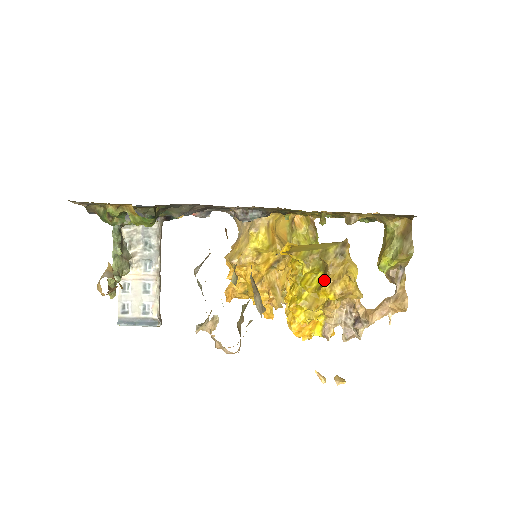
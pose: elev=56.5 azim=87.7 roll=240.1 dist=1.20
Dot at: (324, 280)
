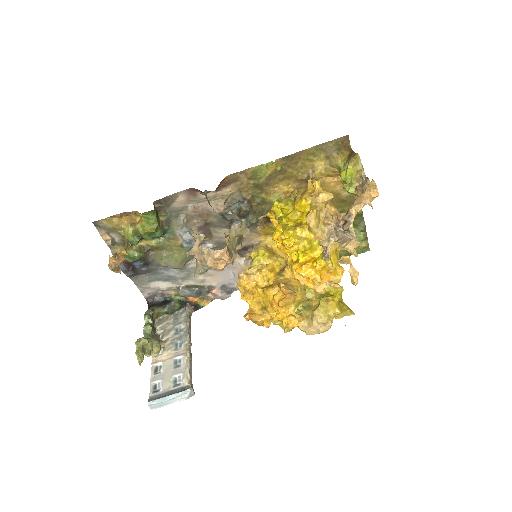
Dot at: (296, 200)
